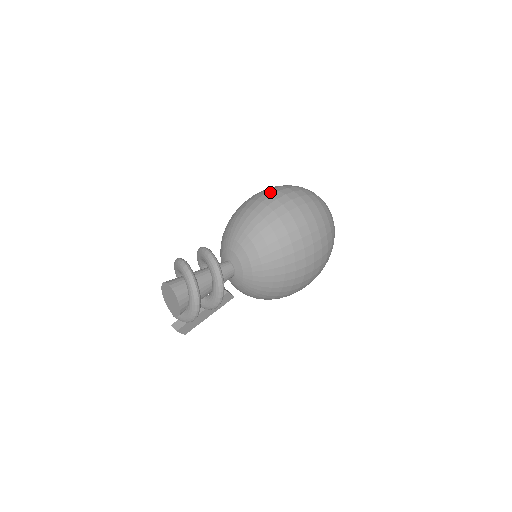
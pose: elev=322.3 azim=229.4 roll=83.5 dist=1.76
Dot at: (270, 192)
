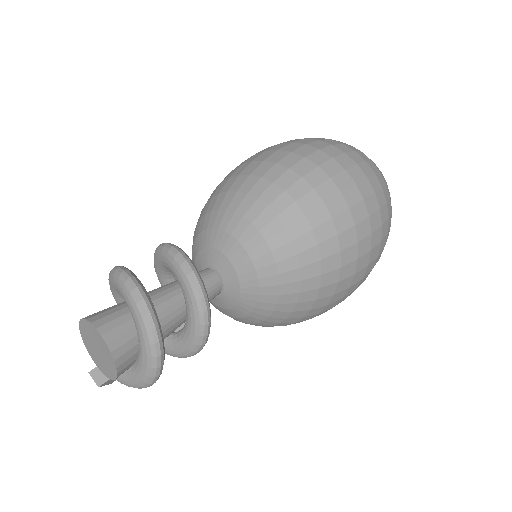
Dot at: (316, 156)
